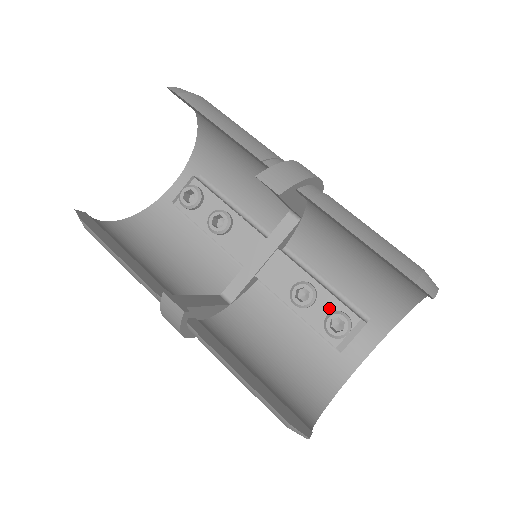
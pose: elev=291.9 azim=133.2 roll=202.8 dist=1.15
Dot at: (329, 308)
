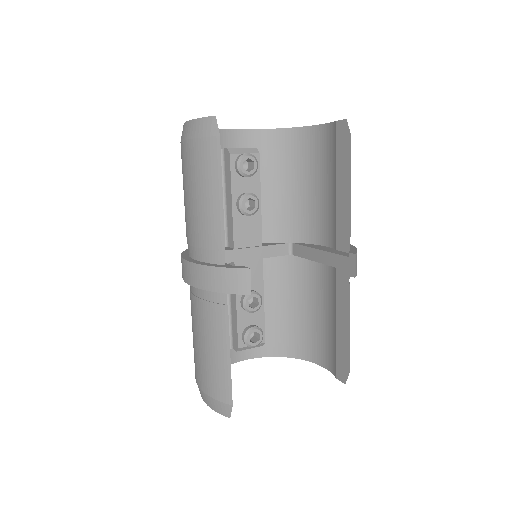
Dot at: (256, 321)
